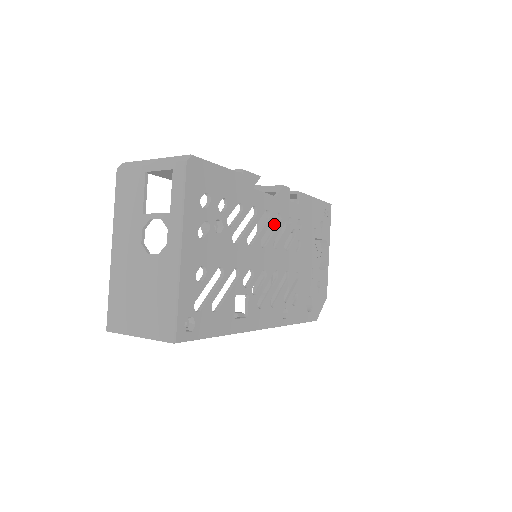
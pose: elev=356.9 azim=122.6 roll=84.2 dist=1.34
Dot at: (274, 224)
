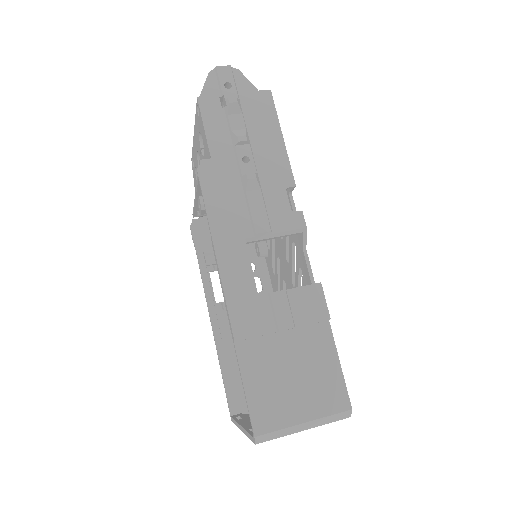
Dot at: occluded
